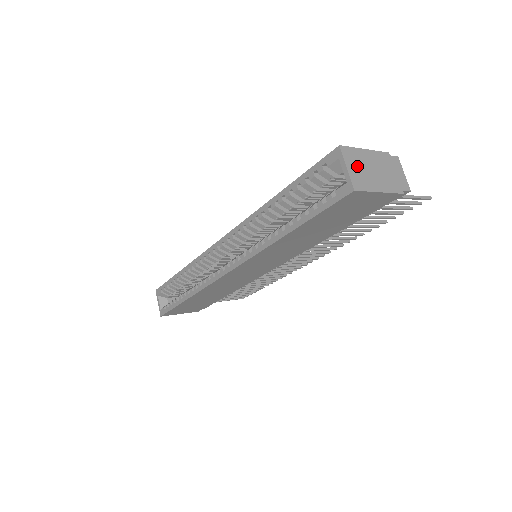
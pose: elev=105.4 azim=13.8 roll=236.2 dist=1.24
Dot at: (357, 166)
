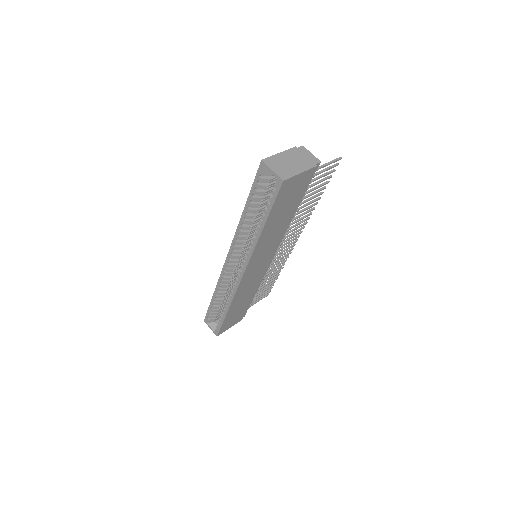
Dot at: (278, 166)
